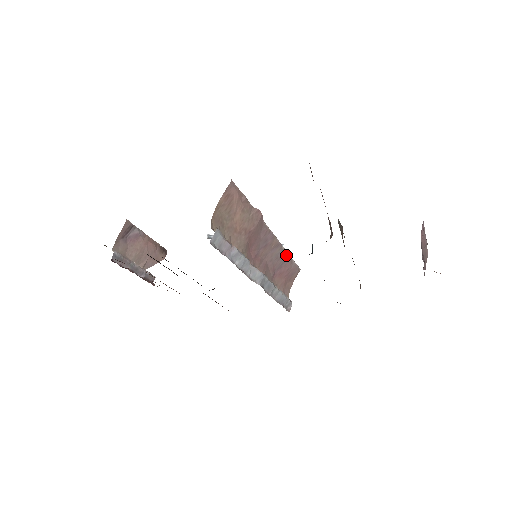
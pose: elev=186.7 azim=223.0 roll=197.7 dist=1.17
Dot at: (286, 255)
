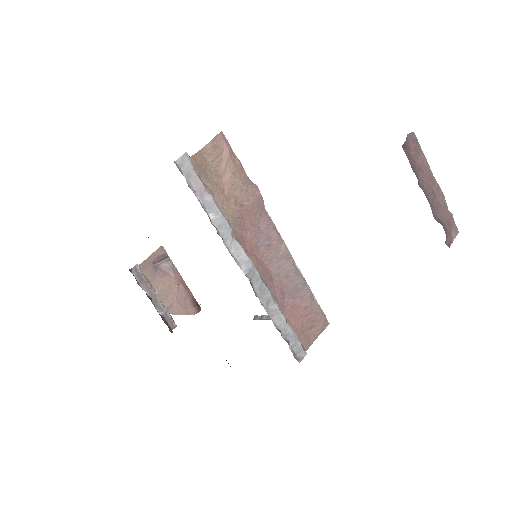
Dot at: (302, 282)
